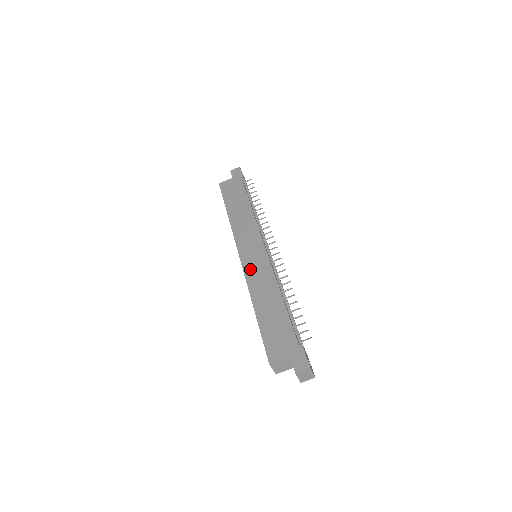
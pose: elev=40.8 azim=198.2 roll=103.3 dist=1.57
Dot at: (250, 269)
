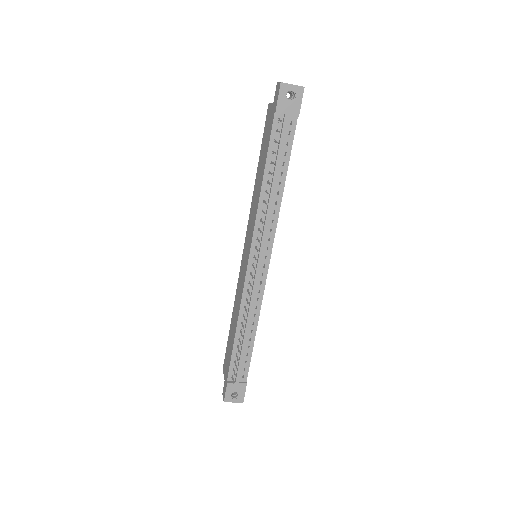
Dot at: (240, 275)
